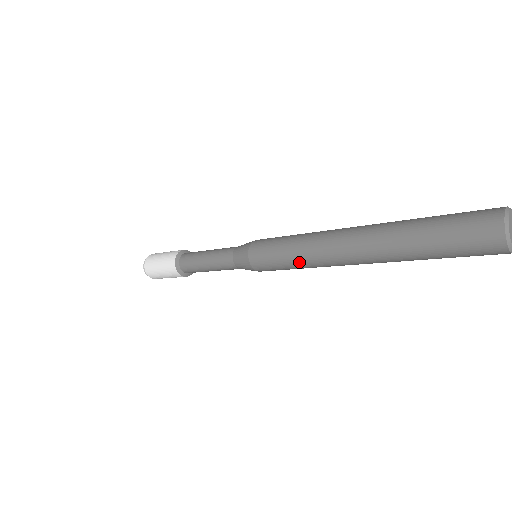
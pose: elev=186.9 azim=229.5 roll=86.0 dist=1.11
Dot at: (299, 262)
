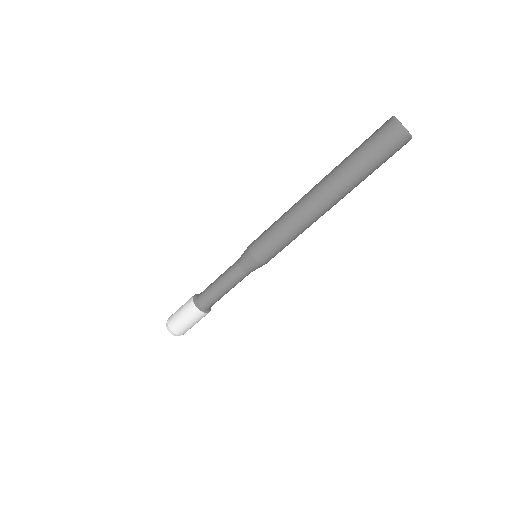
Dot at: (285, 226)
